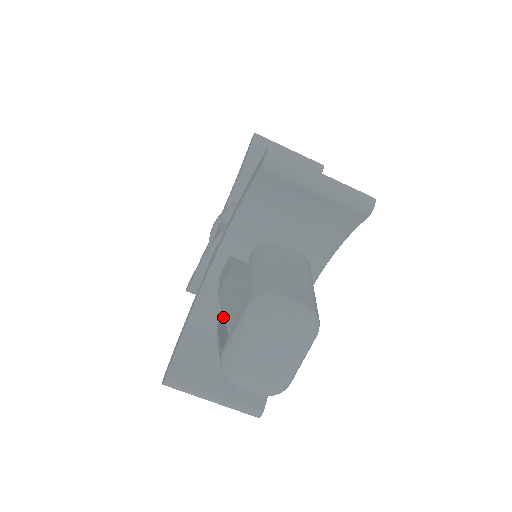
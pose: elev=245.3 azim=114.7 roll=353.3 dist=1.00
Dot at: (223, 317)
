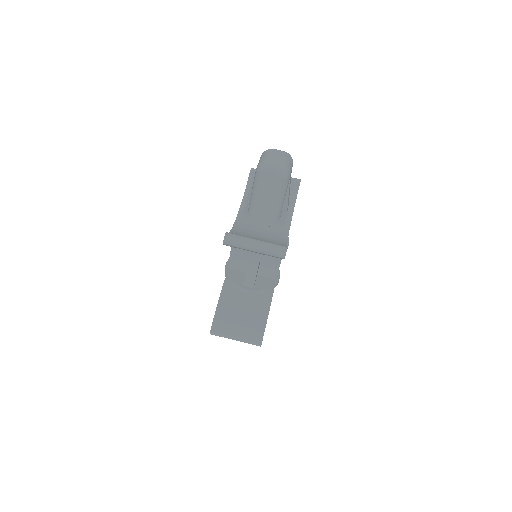
Dot at: (248, 233)
